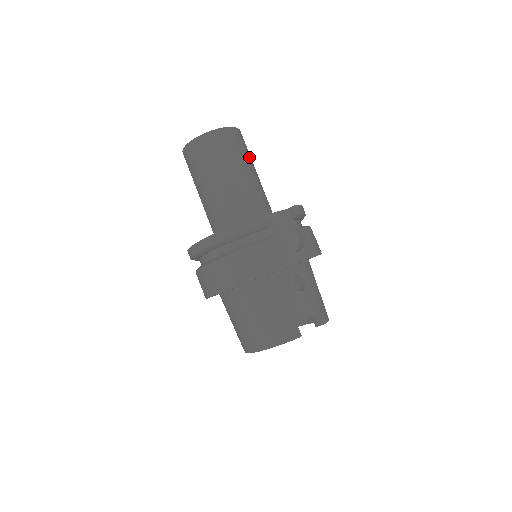
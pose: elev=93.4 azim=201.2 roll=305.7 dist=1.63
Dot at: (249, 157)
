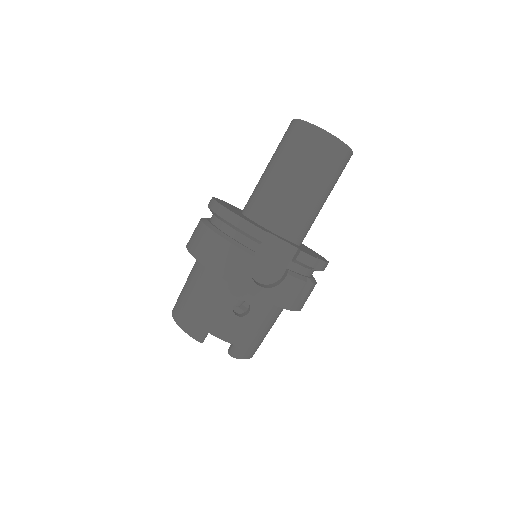
Dot at: (329, 178)
